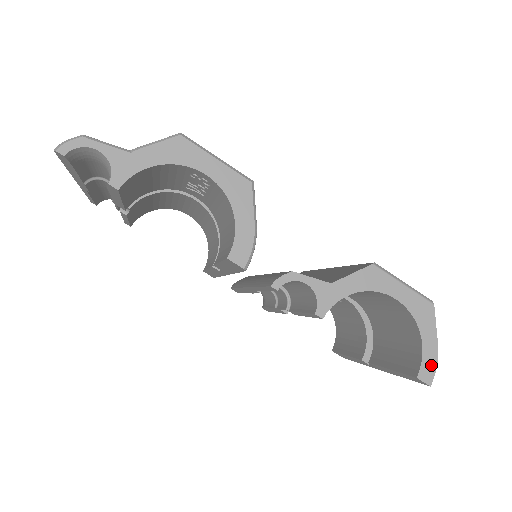
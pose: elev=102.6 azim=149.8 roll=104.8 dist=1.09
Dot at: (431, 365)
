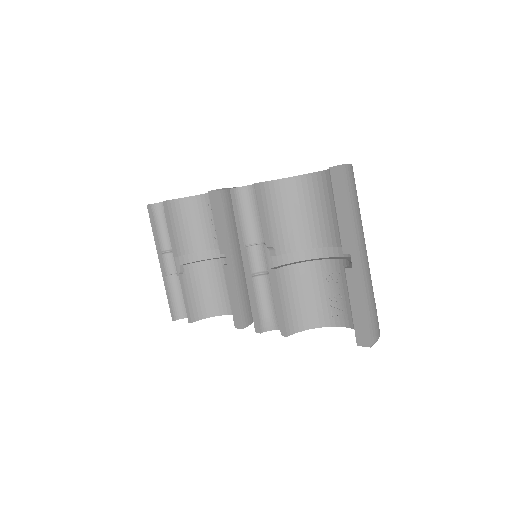
Dot at: occluded
